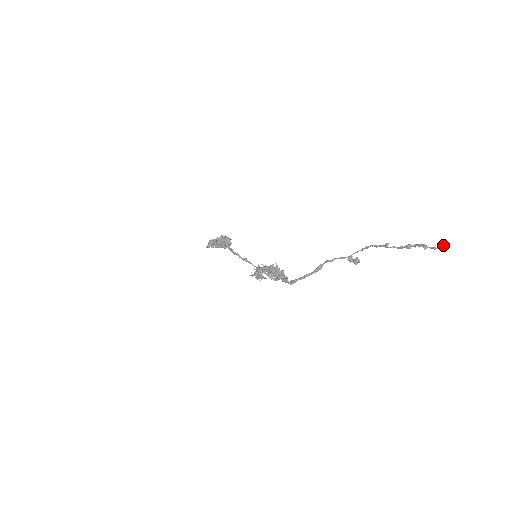
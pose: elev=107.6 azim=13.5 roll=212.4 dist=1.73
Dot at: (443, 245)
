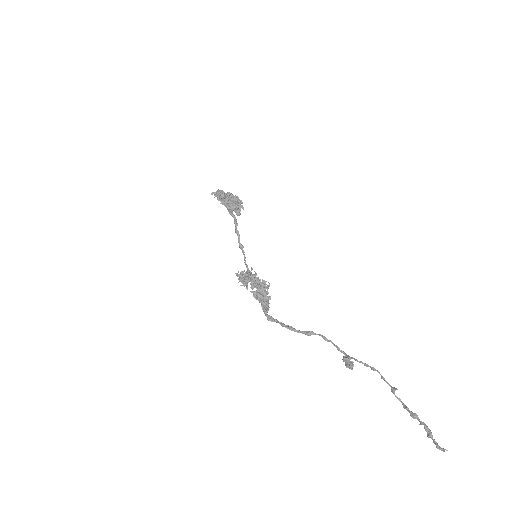
Dot at: (447, 450)
